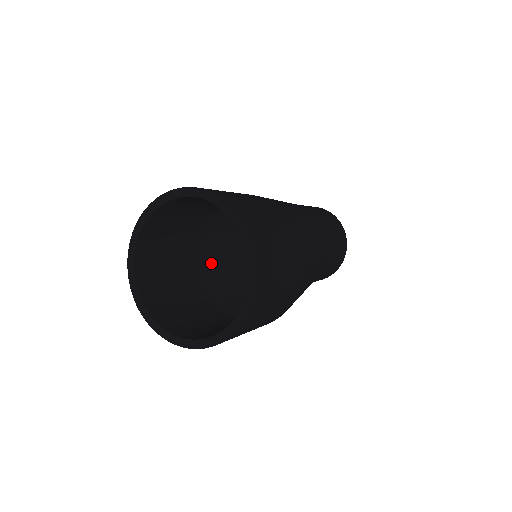
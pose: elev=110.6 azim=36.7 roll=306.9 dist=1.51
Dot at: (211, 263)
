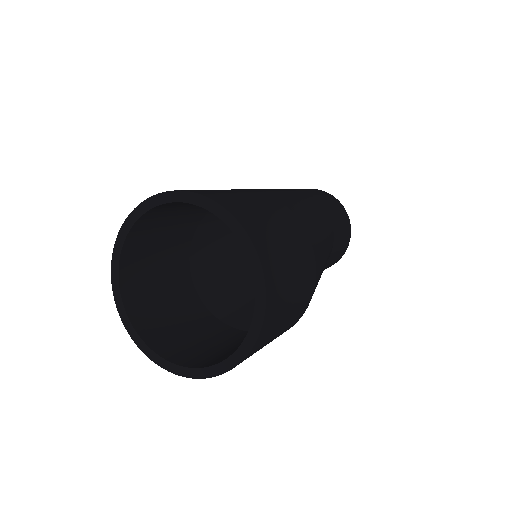
Dot at: (217, 291)
